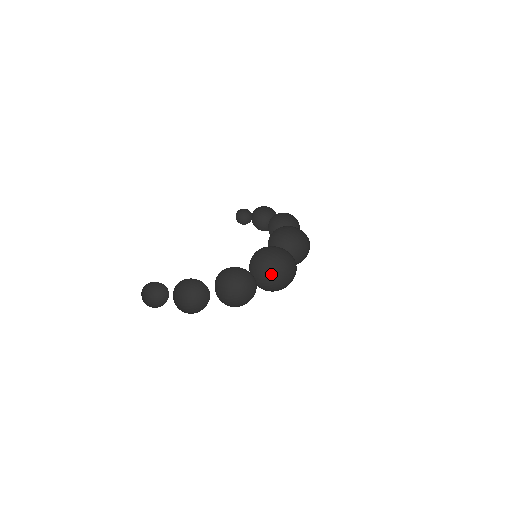
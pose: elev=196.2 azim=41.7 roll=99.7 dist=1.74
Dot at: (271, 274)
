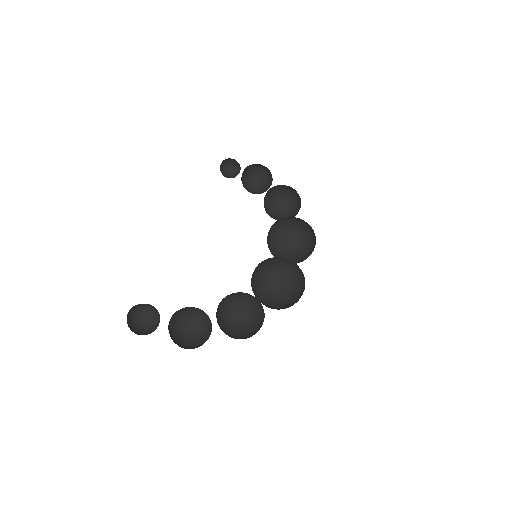
Dot at: (270, 276)
